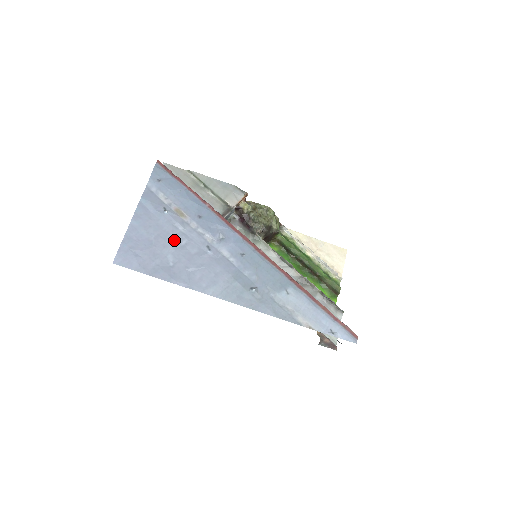
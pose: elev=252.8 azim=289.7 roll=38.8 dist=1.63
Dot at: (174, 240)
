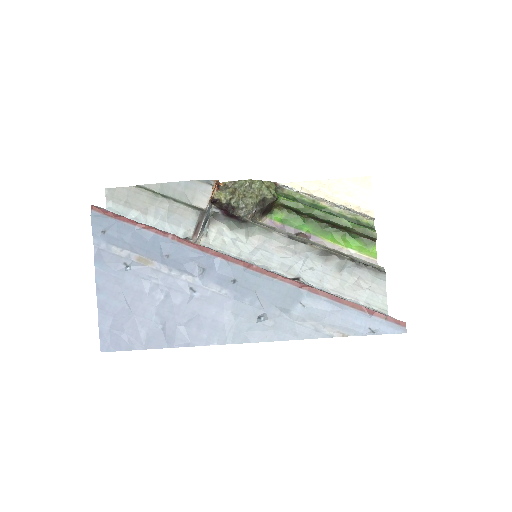
Dot at: (151, 297)
